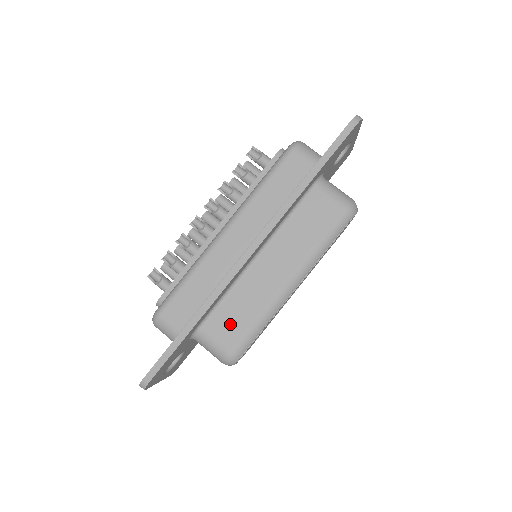
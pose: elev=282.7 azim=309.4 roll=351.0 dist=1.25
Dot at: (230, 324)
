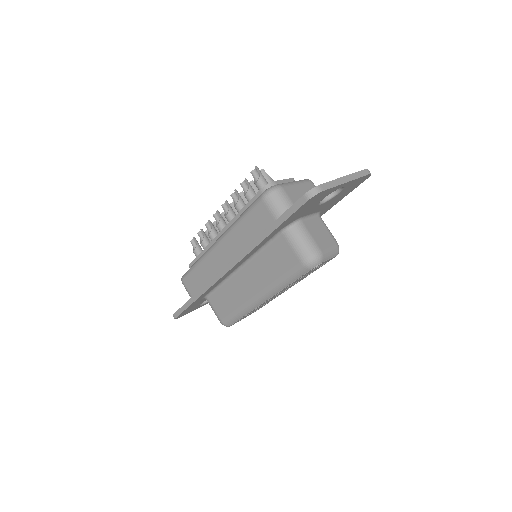
Dot at: (222, 305)
